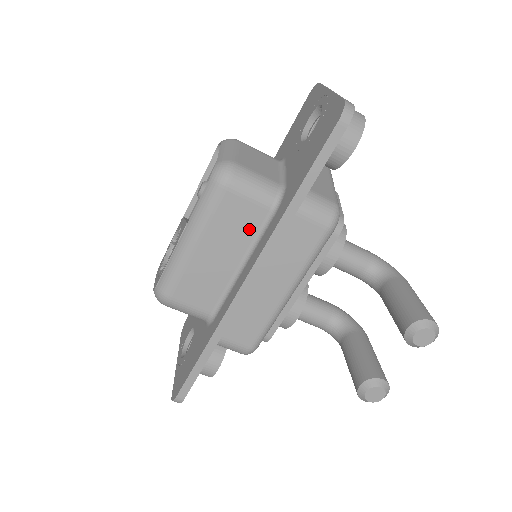
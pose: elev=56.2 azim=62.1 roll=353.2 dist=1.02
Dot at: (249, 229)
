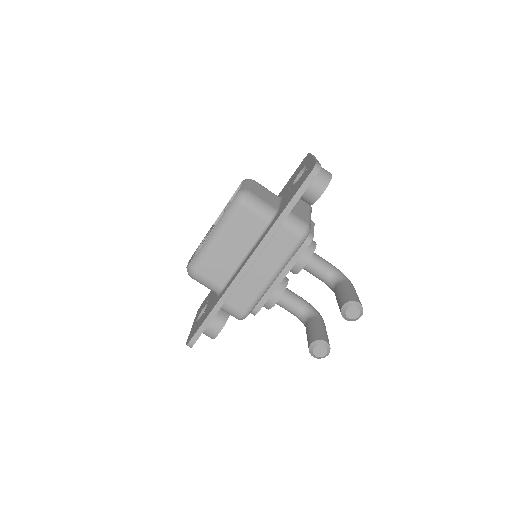
Dot at: (253, 233)
